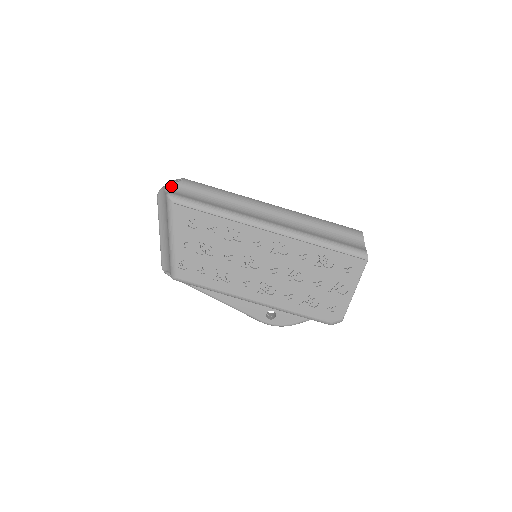
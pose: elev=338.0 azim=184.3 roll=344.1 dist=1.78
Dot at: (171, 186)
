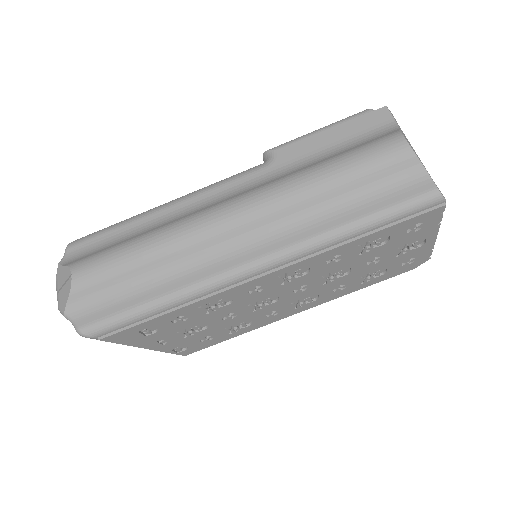
Dot at: (68, 307)
